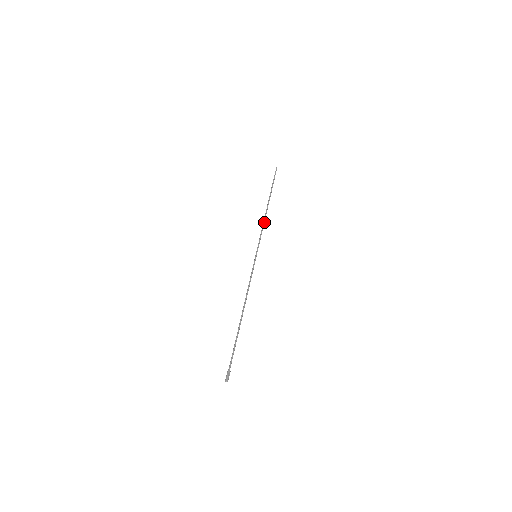
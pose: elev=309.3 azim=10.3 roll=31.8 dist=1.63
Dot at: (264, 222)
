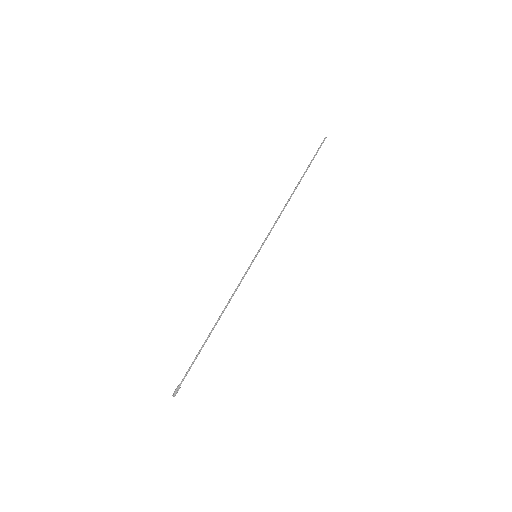
Dot at: occluded
